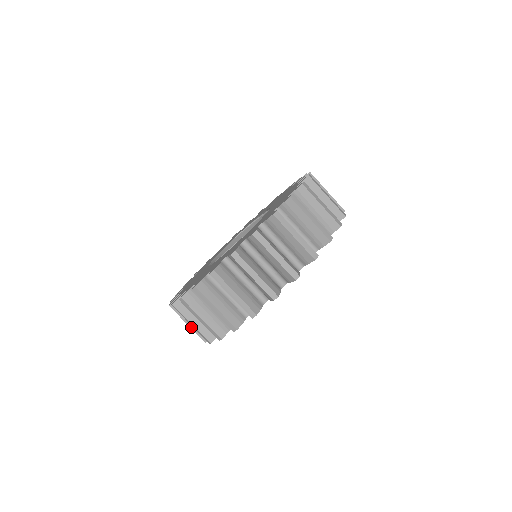
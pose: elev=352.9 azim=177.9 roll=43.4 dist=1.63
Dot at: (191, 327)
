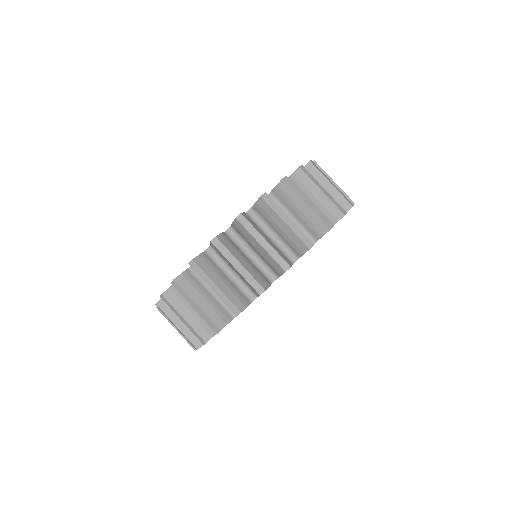
Dot at: (188, 322)
